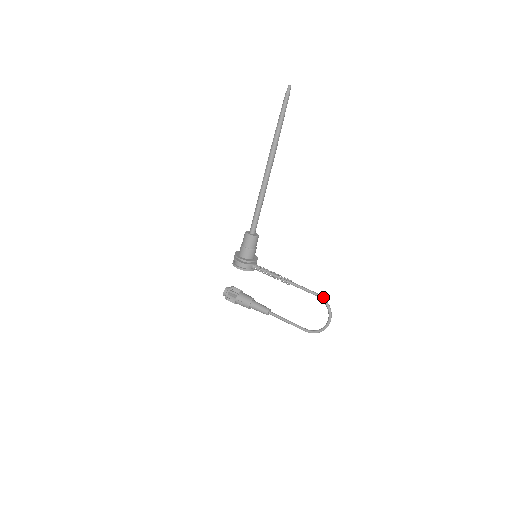
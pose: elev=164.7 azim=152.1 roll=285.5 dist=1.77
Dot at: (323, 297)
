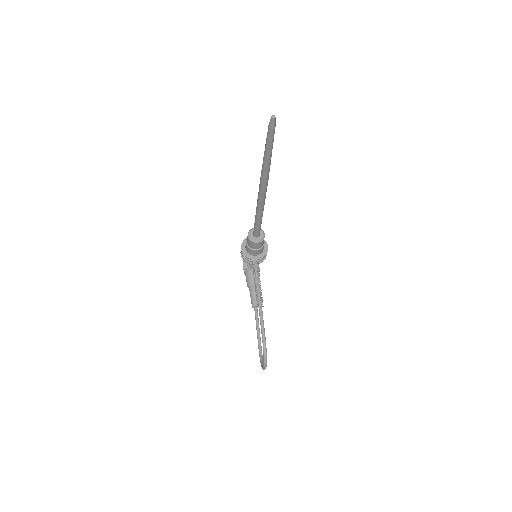
Dot at: (265, 347)
